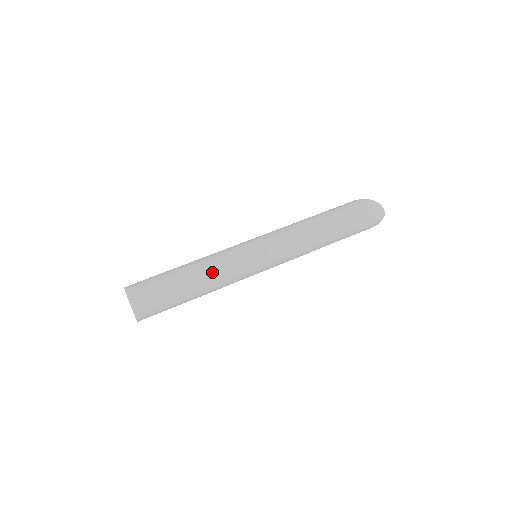
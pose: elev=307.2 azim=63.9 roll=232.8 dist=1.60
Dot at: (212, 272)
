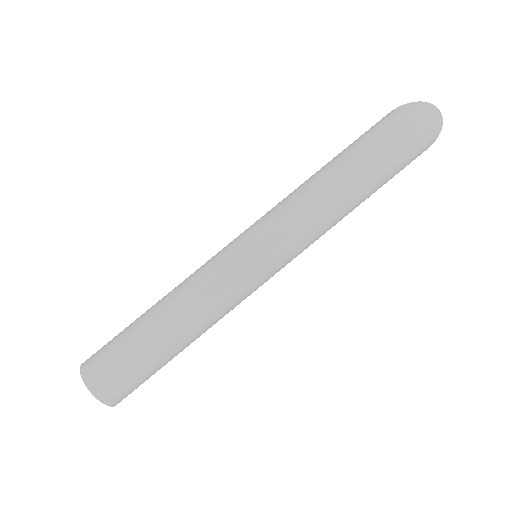
Dot at: (189, 303)
